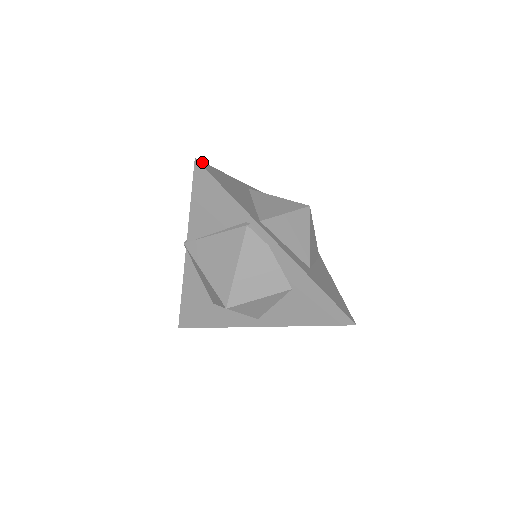
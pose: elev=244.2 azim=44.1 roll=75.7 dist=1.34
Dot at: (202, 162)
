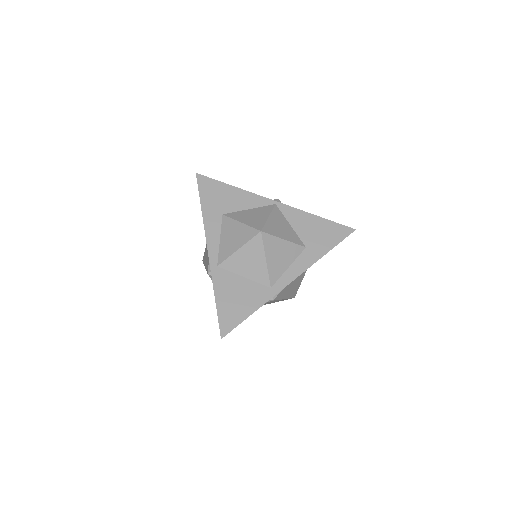
Dot at: (221, 330)
